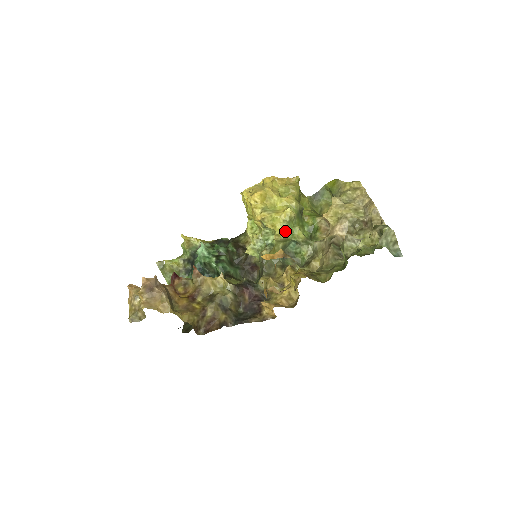
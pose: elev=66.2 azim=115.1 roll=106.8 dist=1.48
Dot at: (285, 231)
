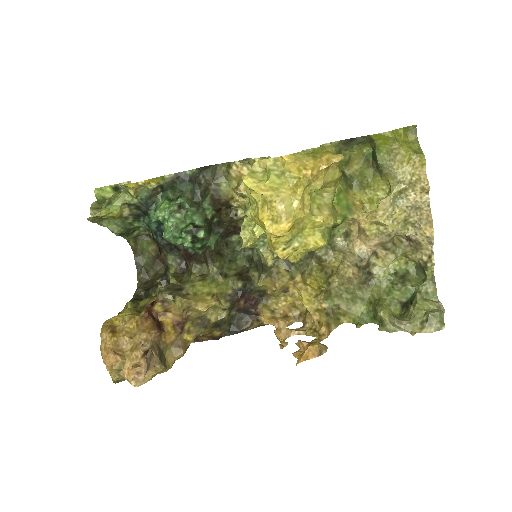
Dot at: (307, 252)
